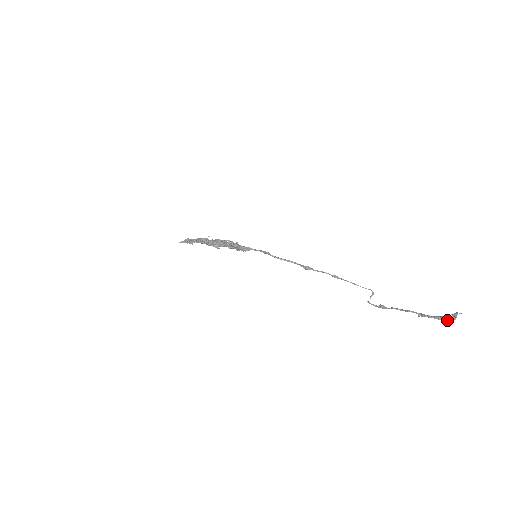
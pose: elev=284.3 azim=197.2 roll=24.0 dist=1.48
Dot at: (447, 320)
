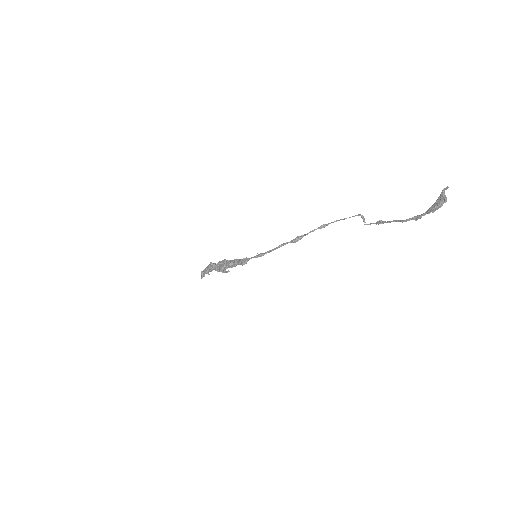
Dot at: (440, 206)
